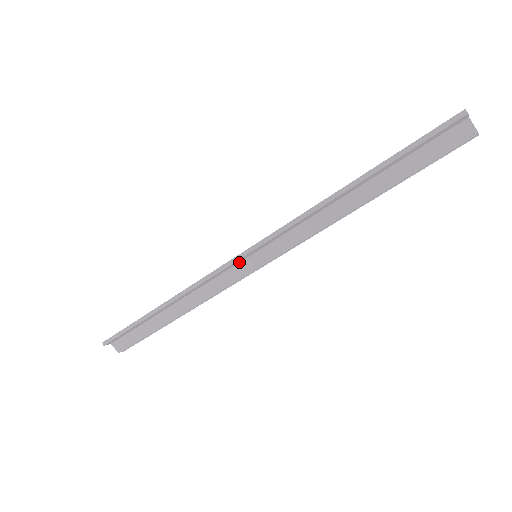
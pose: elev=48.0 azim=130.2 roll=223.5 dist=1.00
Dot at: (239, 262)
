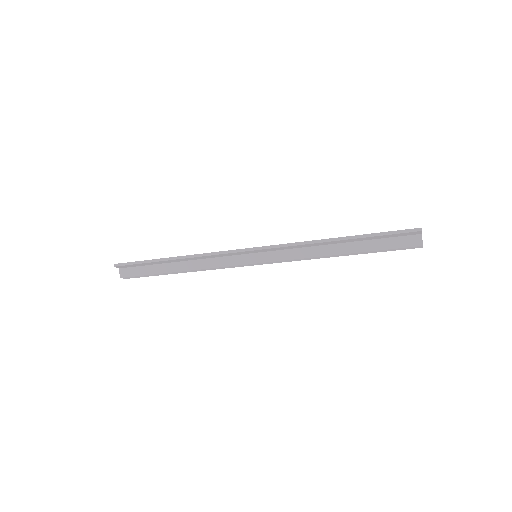
Dot at: (244, 254)
